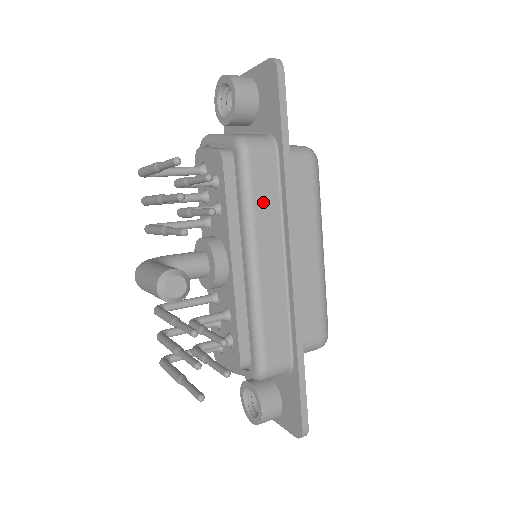
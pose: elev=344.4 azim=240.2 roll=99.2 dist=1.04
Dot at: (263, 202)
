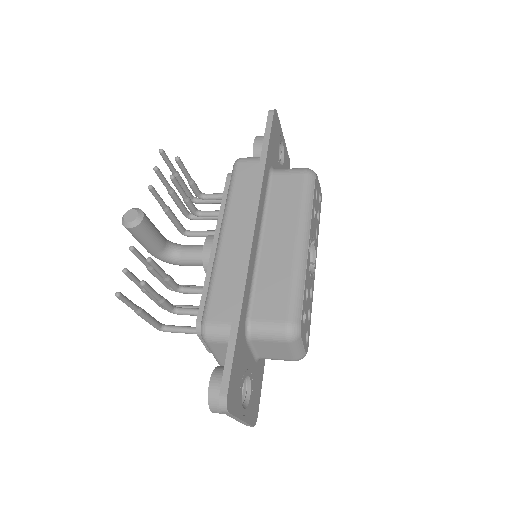
Dot at: (240, 193)
